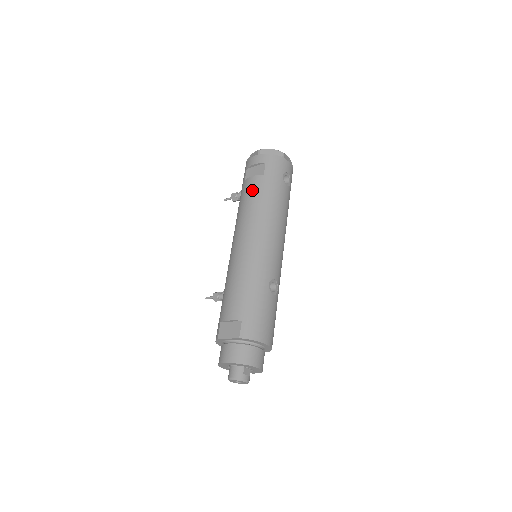
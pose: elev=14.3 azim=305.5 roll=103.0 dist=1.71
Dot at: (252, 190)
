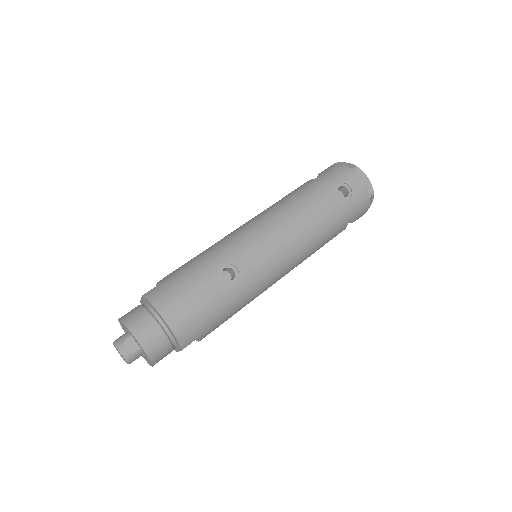
Dot at: occluded
